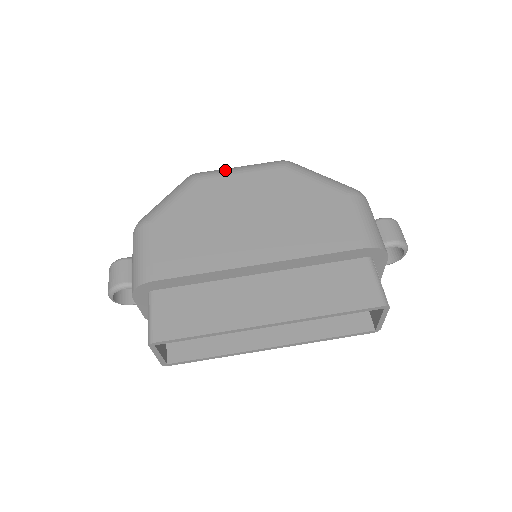
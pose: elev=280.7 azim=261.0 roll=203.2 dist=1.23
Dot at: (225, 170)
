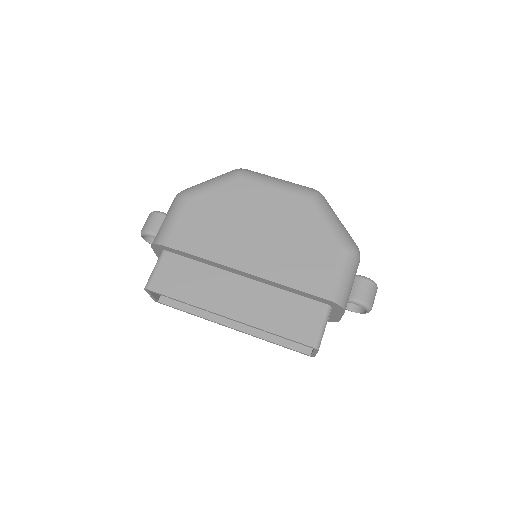
Dot at: (265, 178)
